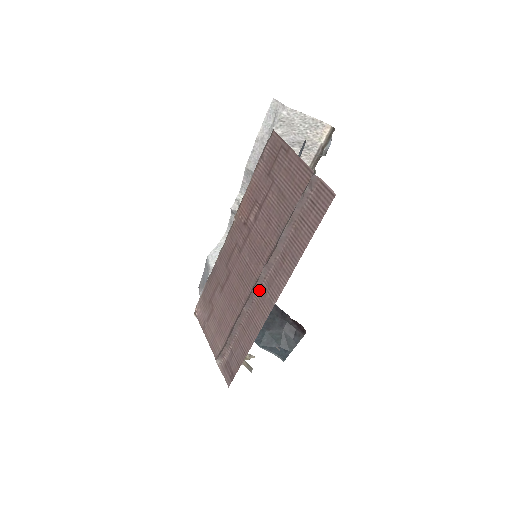
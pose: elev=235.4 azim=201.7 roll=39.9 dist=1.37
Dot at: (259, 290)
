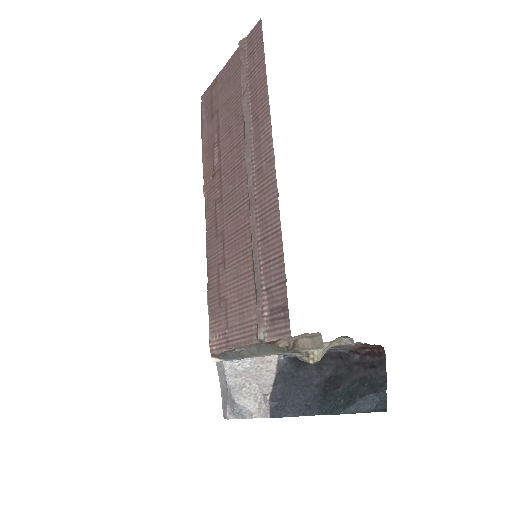
Dot at: (254, 179)
